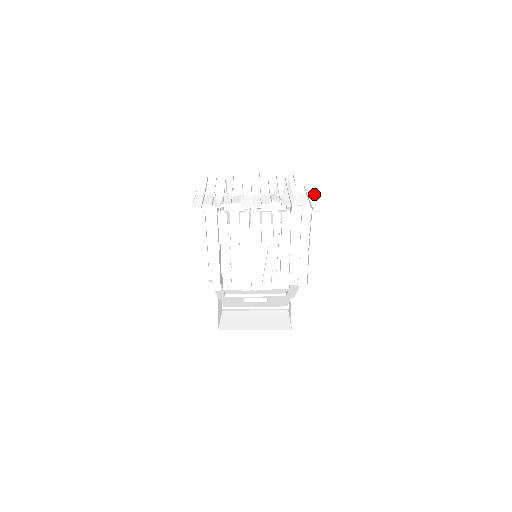
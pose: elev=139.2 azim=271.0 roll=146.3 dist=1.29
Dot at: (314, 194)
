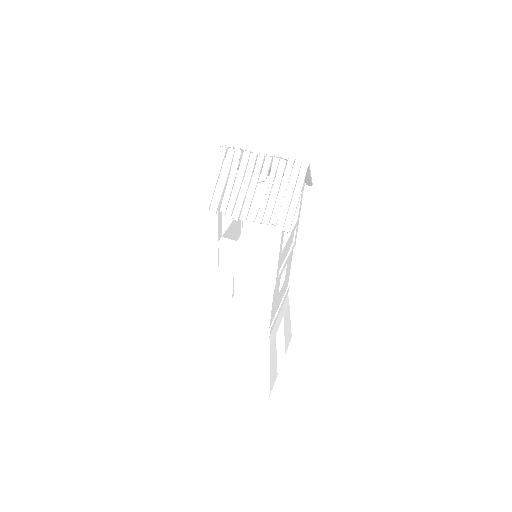
Dot at: (310, 172)
